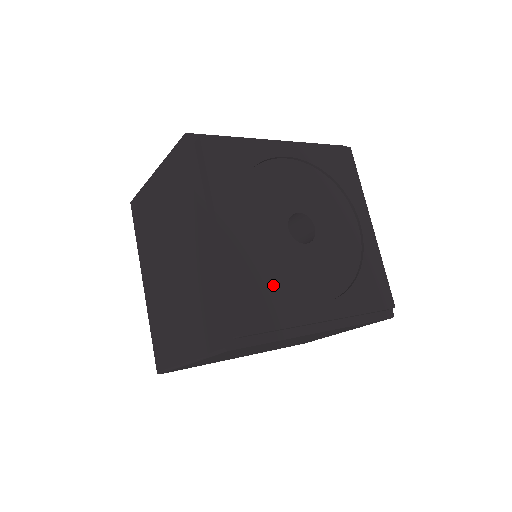
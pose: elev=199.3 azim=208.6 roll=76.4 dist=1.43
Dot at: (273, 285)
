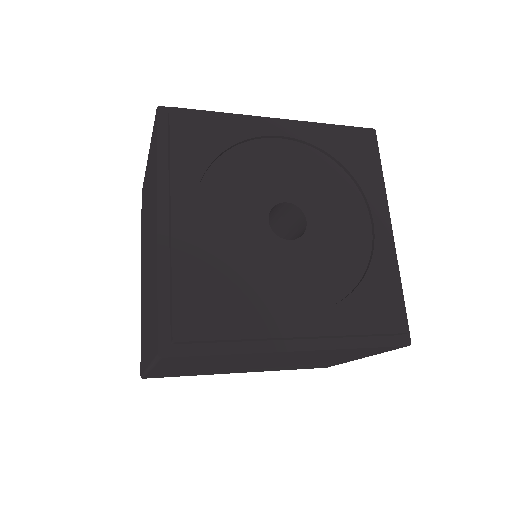
Dot at: (233, 285)
